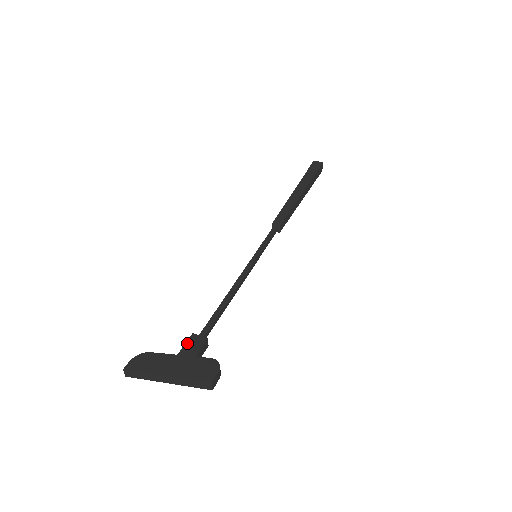
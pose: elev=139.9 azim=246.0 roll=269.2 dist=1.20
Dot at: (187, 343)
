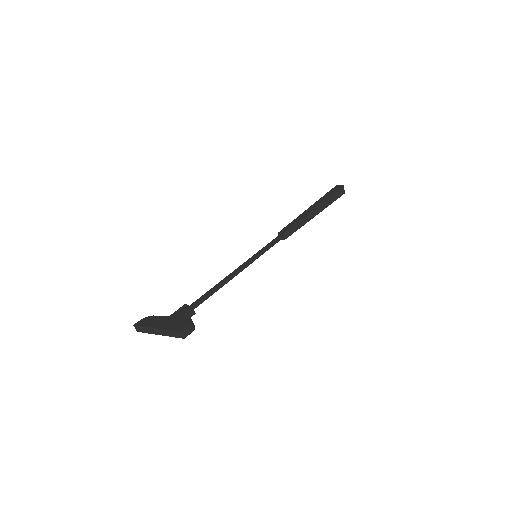
Dot at: (178, 310)
